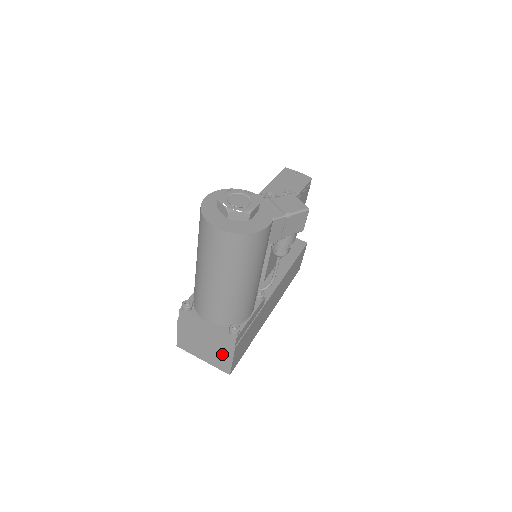
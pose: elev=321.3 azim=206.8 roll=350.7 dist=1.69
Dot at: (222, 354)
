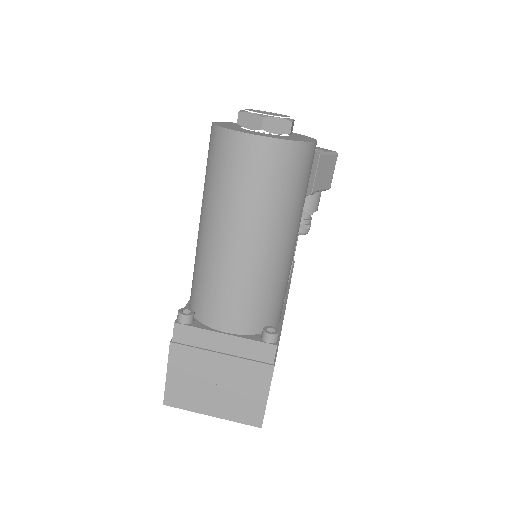
Dot at: (249, 388)
